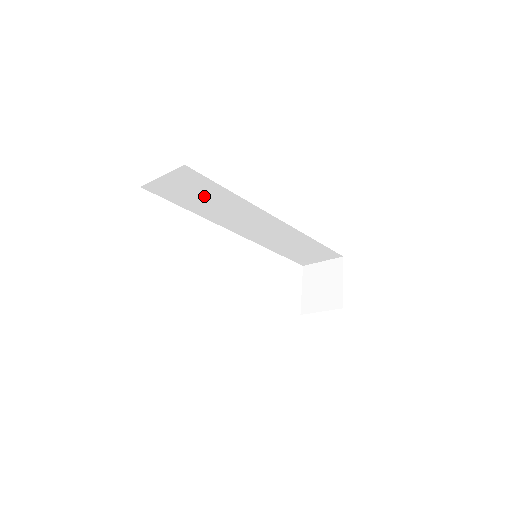
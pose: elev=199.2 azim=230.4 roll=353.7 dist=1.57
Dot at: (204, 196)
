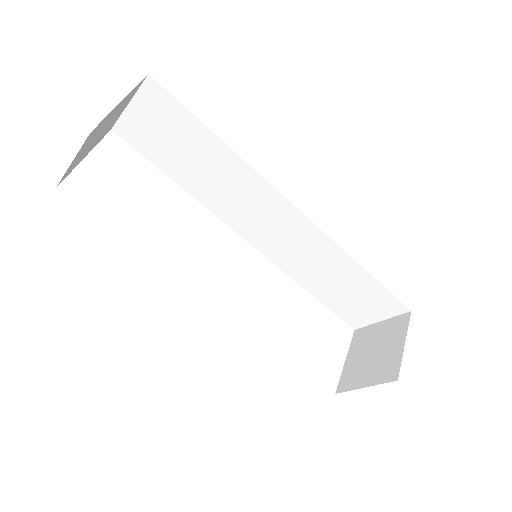
Dot at: (187, 149)
